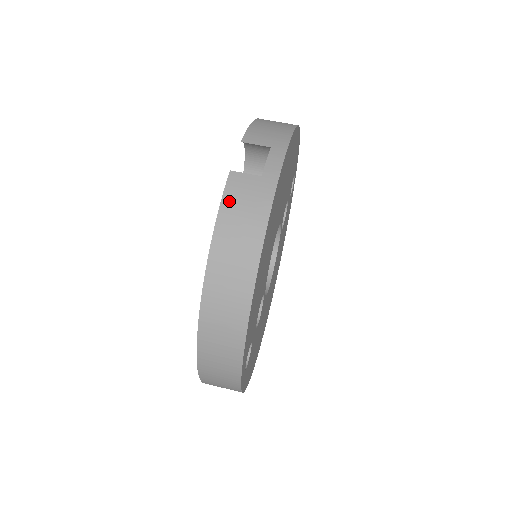
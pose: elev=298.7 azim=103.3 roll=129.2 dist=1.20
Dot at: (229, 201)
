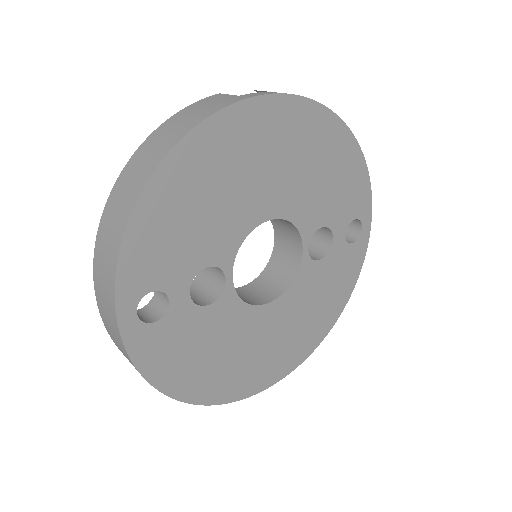
Dot at: (195, 105)
